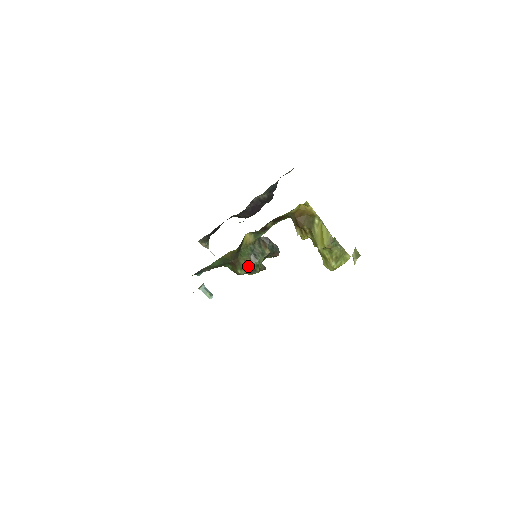
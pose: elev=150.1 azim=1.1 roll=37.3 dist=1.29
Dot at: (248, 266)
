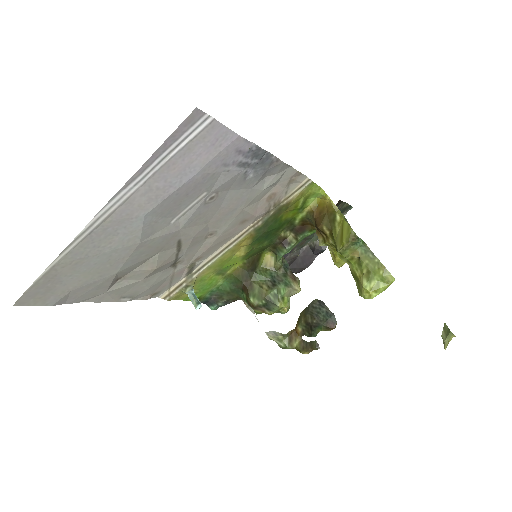
Dot at: (263, 293)
